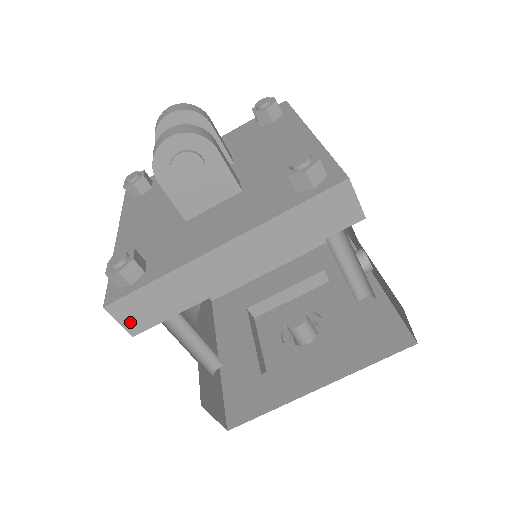
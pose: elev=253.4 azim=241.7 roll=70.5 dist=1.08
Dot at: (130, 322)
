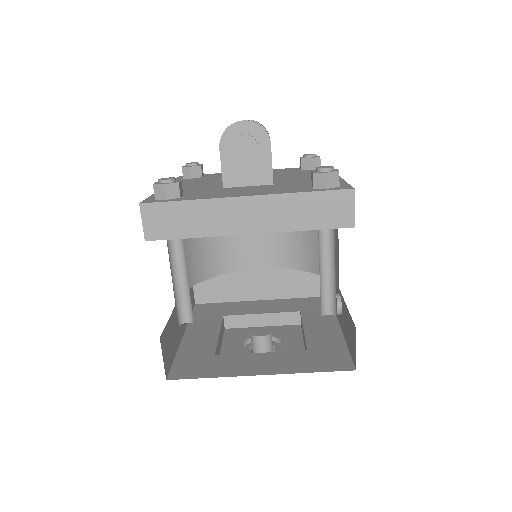
Dot at: (150, 227)
